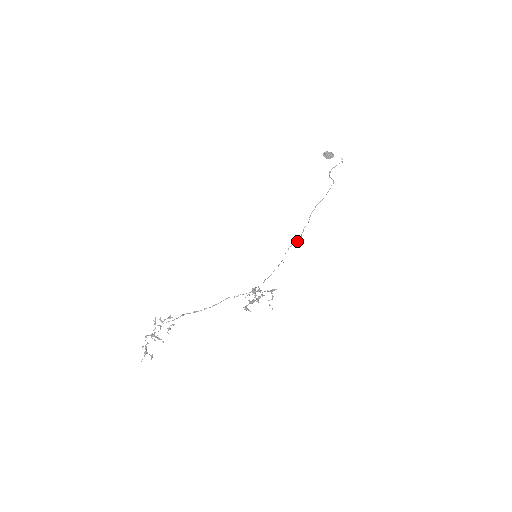
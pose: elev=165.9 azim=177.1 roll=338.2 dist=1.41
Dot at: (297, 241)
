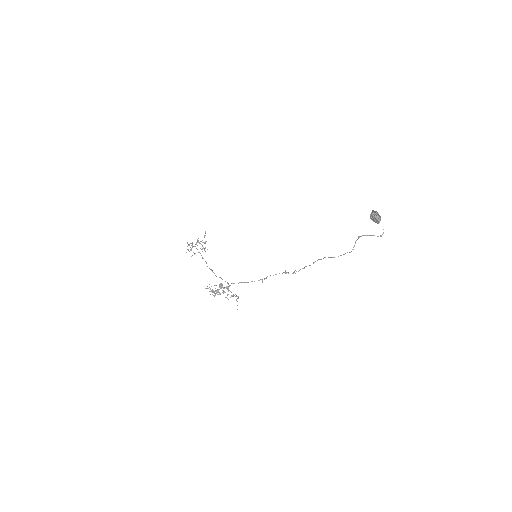
Dot at: occluded
